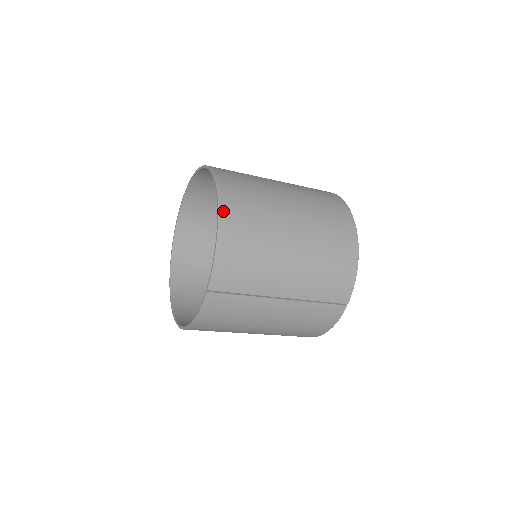
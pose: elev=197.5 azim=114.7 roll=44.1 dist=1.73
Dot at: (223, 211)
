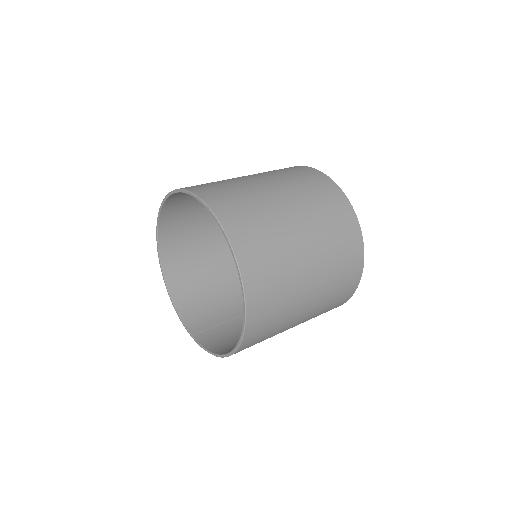
Dot at: occluded
